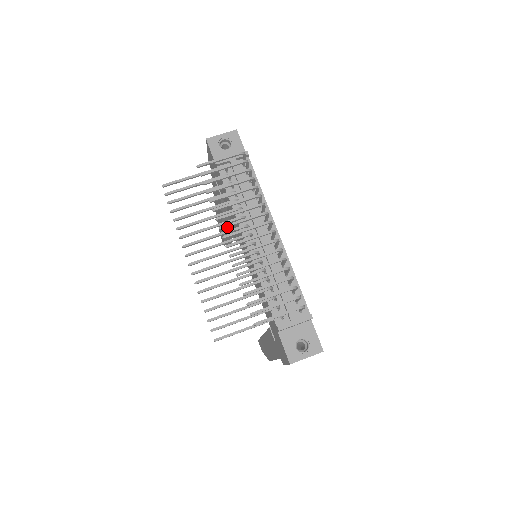
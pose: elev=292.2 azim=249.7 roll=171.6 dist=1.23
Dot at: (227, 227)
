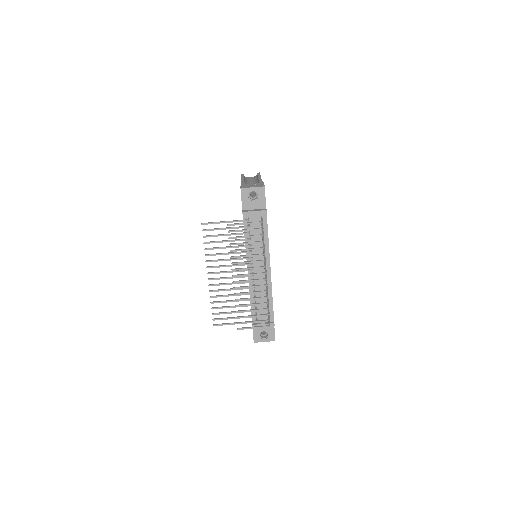
Dot at: occluded
